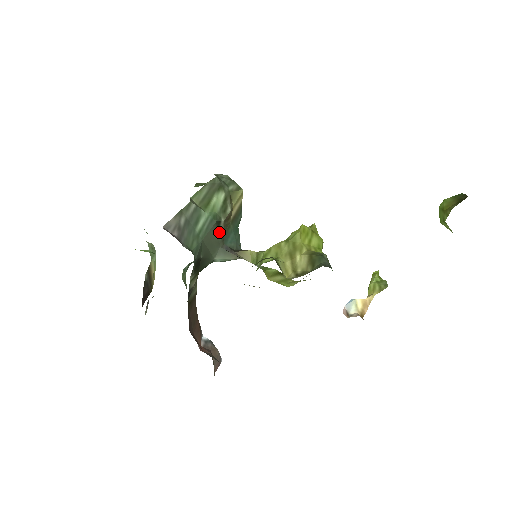
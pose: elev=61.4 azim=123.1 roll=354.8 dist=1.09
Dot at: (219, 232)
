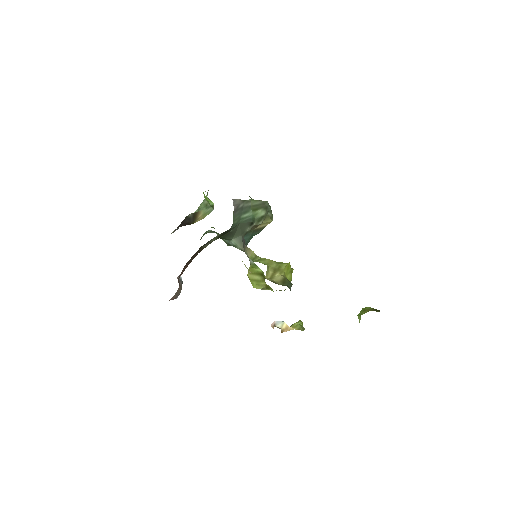
Dot at: (248, 228)
